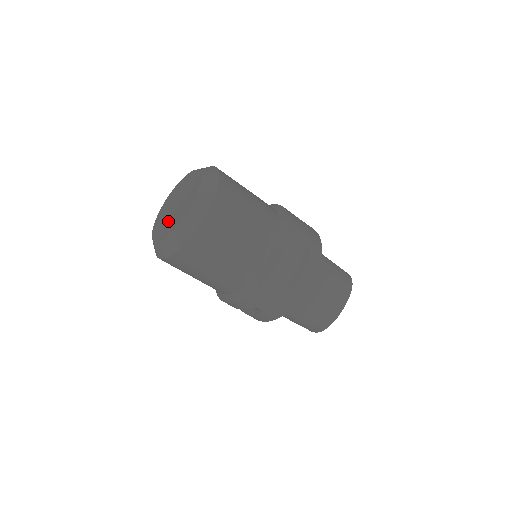
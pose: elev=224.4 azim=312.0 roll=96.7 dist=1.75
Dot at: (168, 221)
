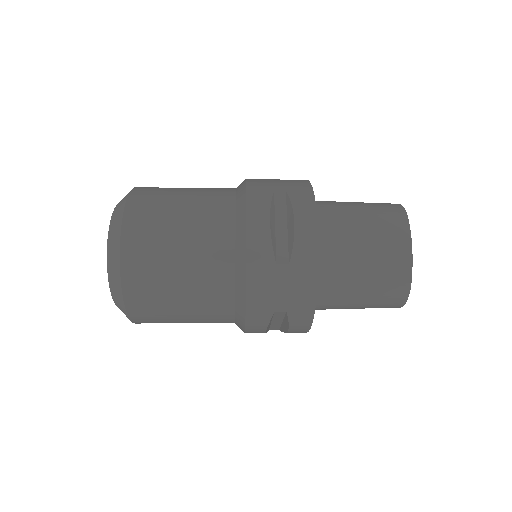
Dot at: occluded
